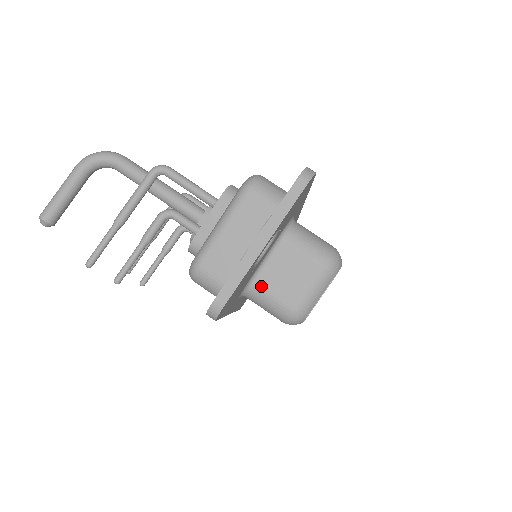
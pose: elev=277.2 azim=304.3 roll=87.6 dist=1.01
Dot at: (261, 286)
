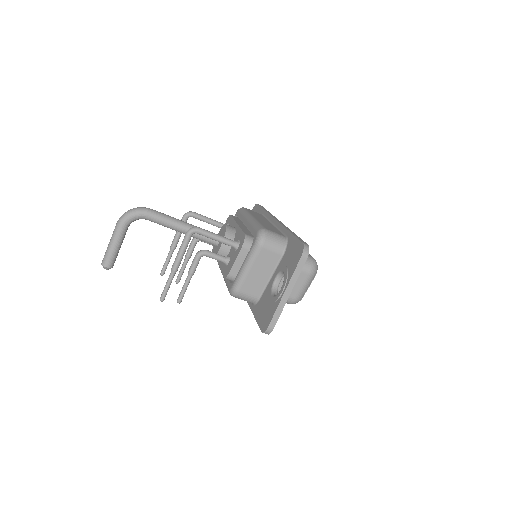
Dot at: occluded
